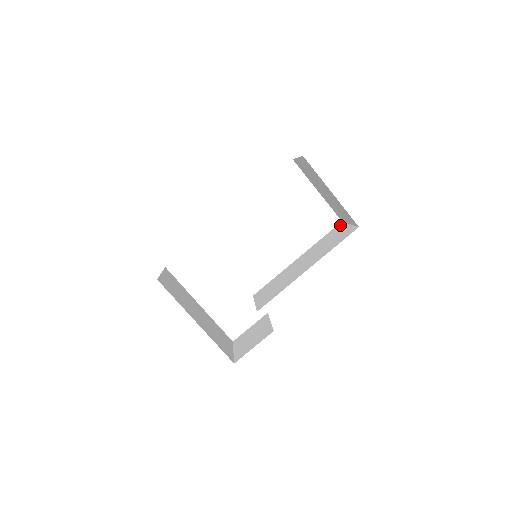
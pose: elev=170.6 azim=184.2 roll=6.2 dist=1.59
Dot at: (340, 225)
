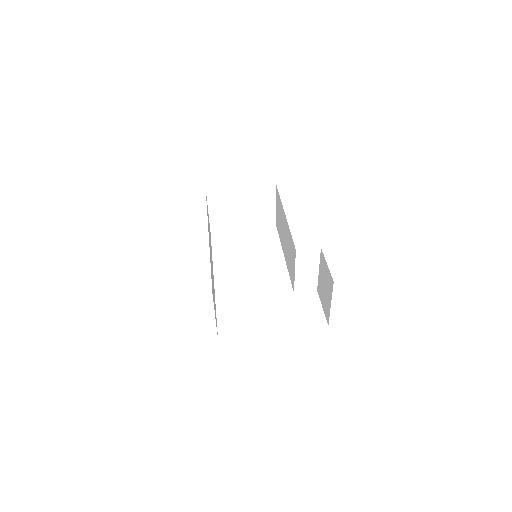
Dot at: (276, 222)
